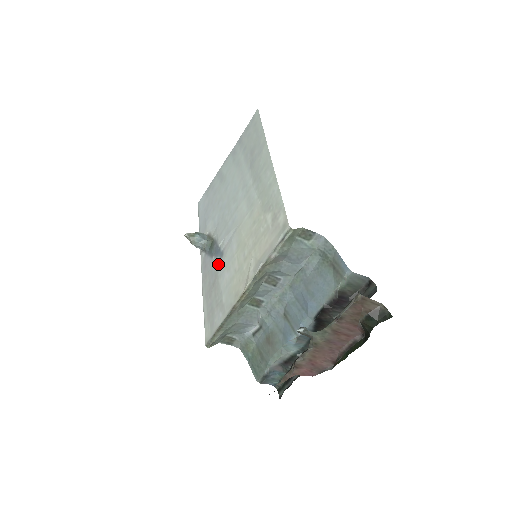
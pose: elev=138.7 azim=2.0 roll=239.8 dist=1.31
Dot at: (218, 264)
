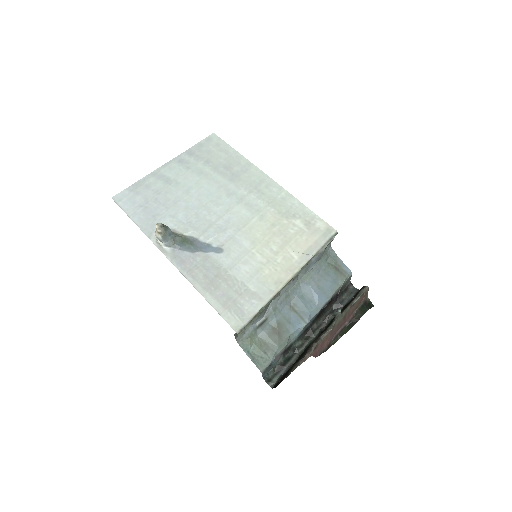
Dot at: (217, 258)
